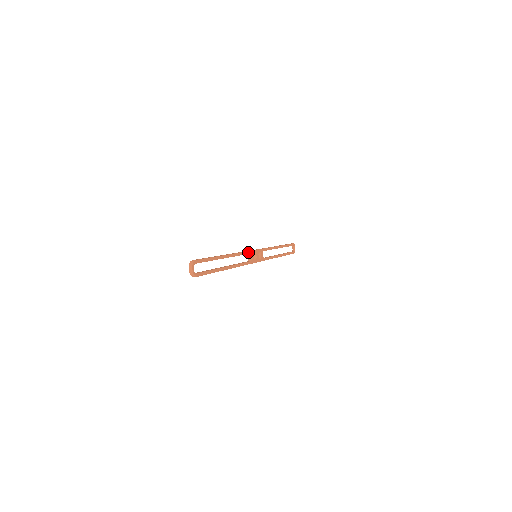
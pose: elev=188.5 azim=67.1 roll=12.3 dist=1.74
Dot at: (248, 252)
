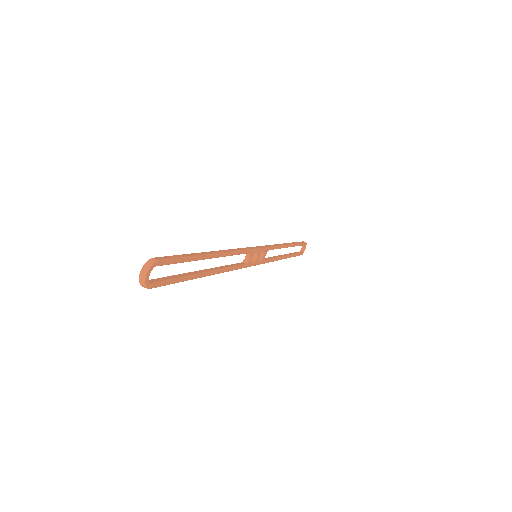
Dot at: (248, 250)
